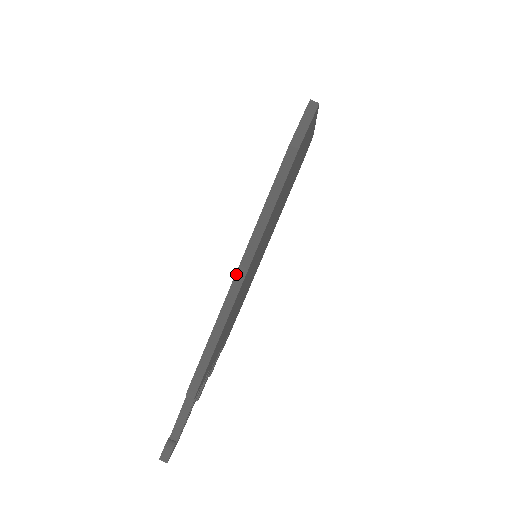
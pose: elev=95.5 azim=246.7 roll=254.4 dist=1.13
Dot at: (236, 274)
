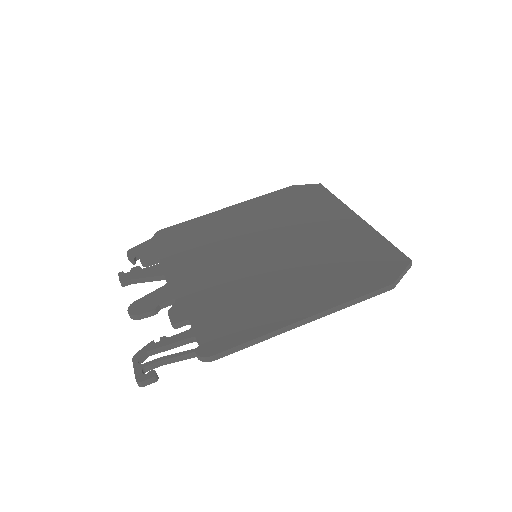
Dot at: (306, 319)
